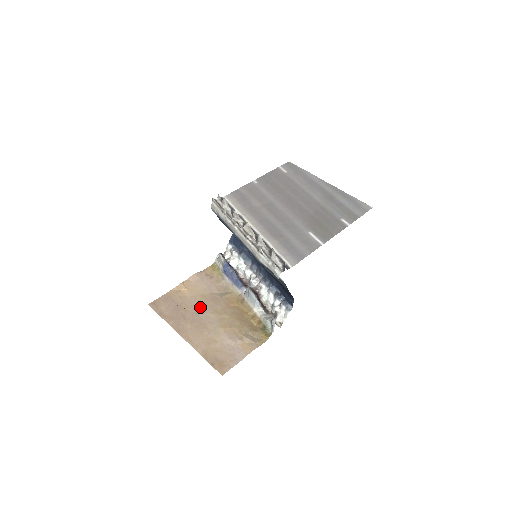
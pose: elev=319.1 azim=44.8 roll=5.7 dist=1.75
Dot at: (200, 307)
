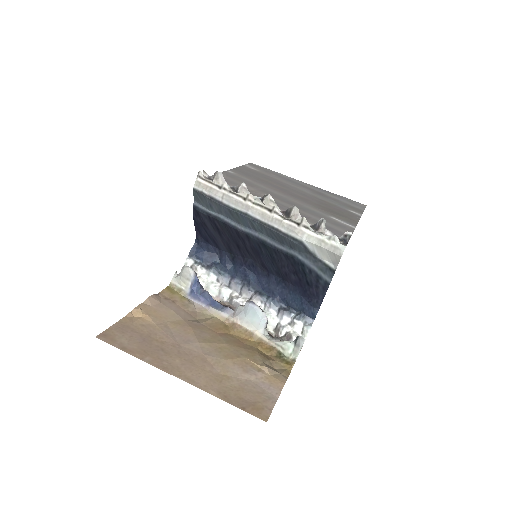
Dot at: (180, 336)
